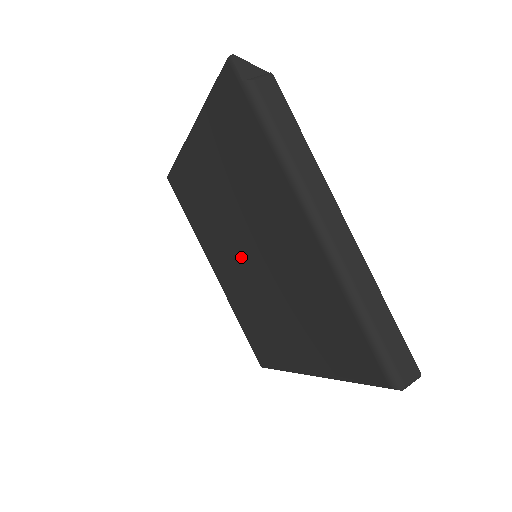
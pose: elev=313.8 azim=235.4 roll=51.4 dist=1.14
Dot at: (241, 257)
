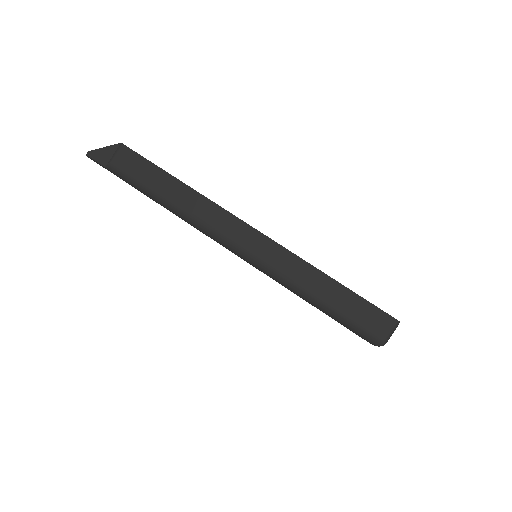
Dot at: occluded
